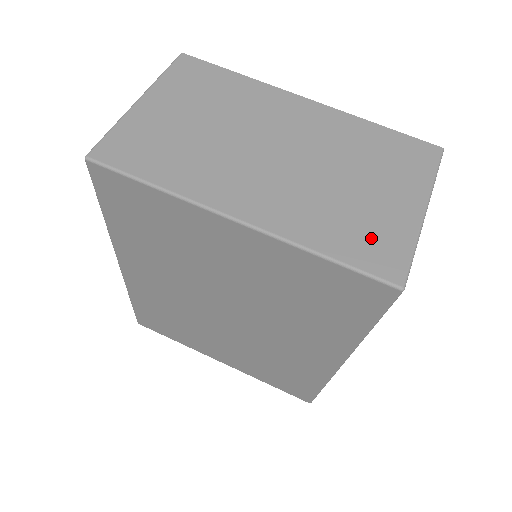
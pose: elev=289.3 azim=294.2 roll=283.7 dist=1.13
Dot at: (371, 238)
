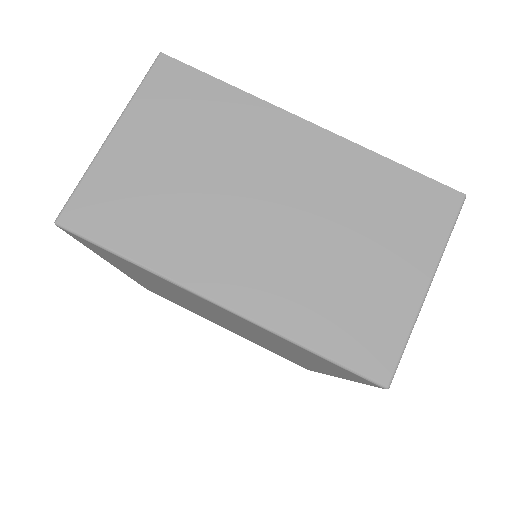
Dot at: (362, 325)
